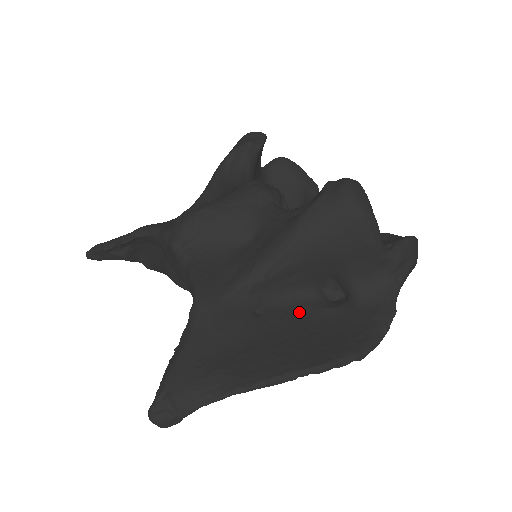
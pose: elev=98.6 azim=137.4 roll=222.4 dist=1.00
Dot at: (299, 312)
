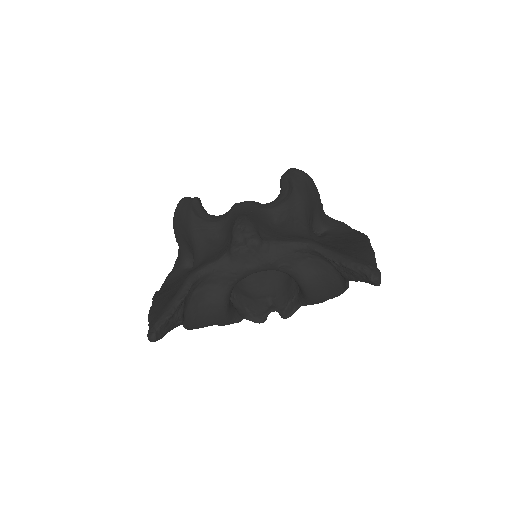
Dot at: (324, 241)
